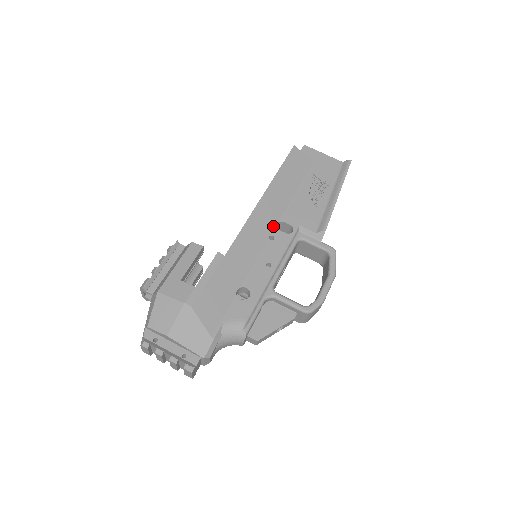
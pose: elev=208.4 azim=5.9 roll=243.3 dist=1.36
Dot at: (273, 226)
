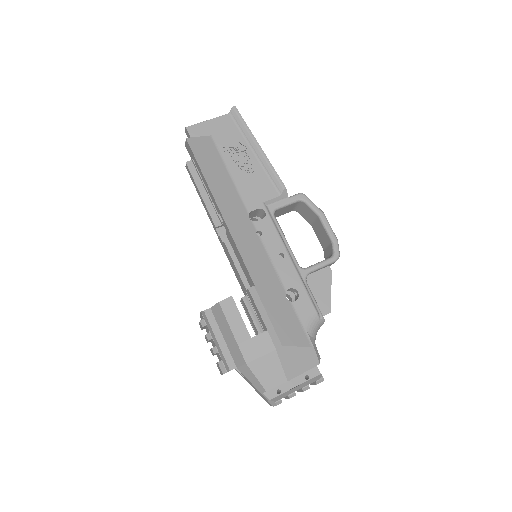
Dot at: (249, 223)
